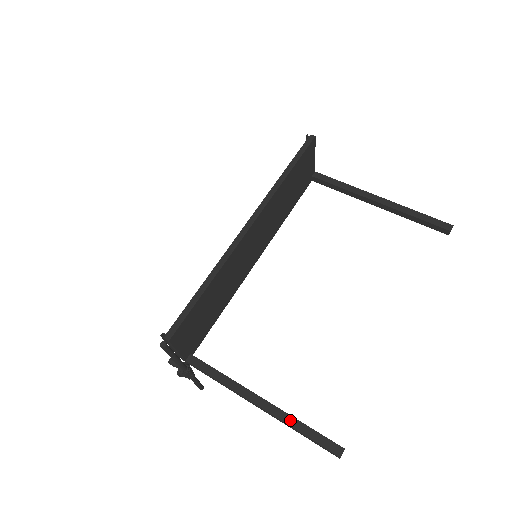
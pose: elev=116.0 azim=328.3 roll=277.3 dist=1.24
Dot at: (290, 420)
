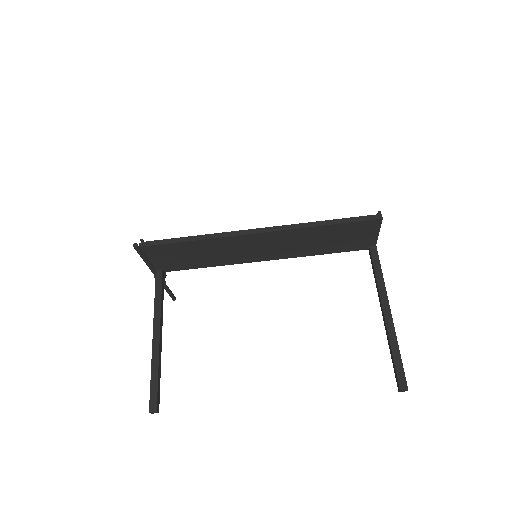
Dot at: (155, 363)
